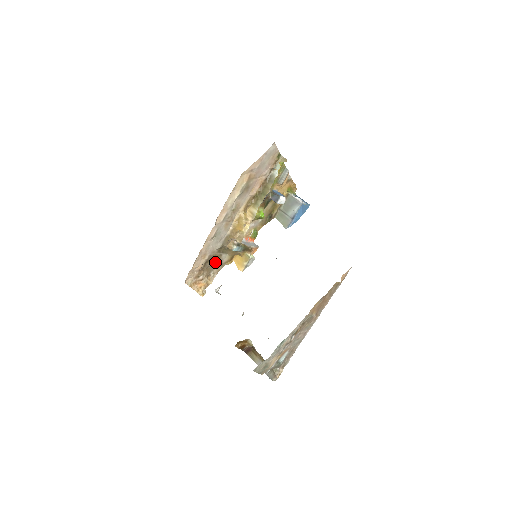
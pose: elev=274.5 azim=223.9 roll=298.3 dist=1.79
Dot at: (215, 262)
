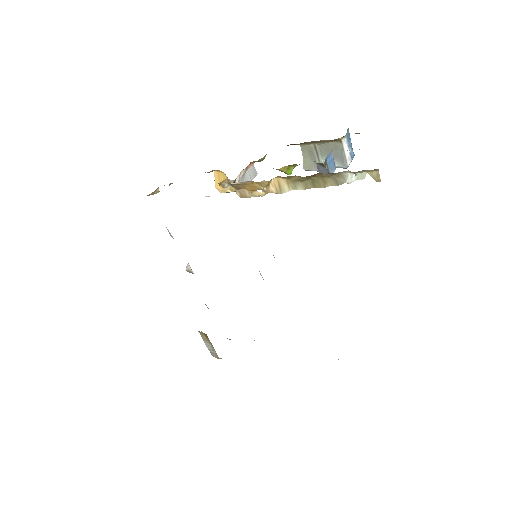
Dot at: occluded
